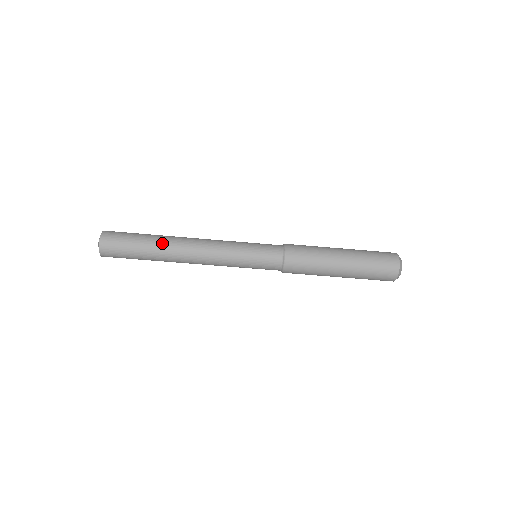
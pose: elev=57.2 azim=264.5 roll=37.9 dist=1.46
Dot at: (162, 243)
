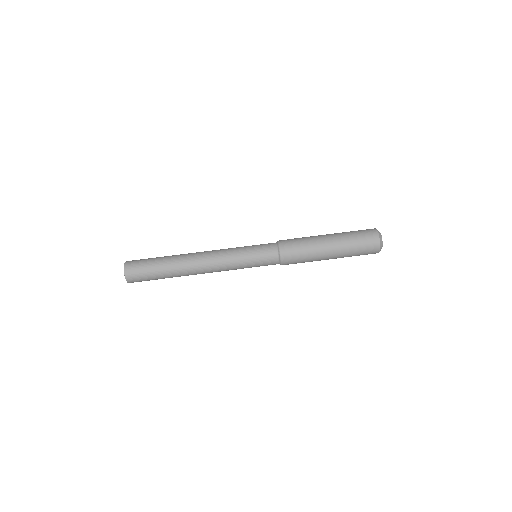
Dot at: (175, 259)
